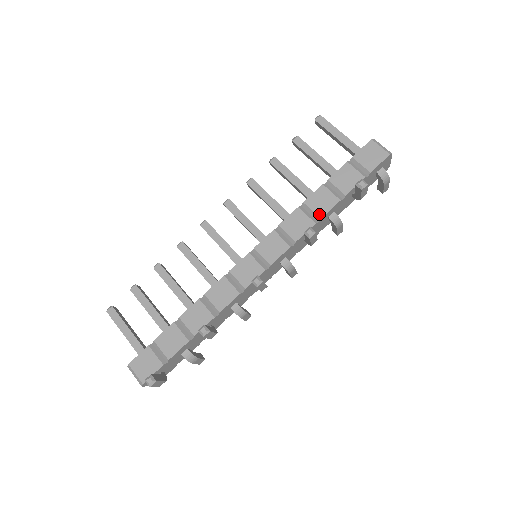
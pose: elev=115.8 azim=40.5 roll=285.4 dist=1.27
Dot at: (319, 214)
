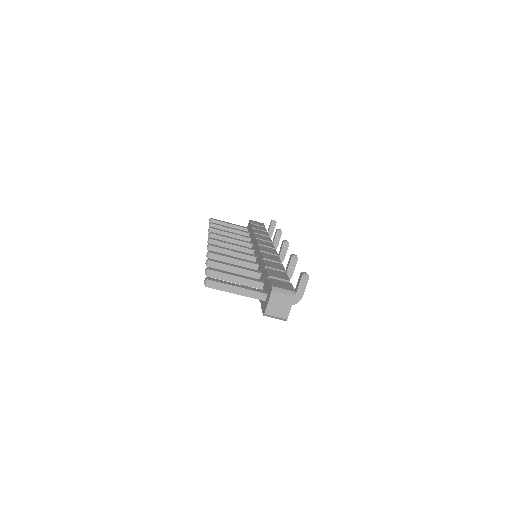
Dot at: occluded
